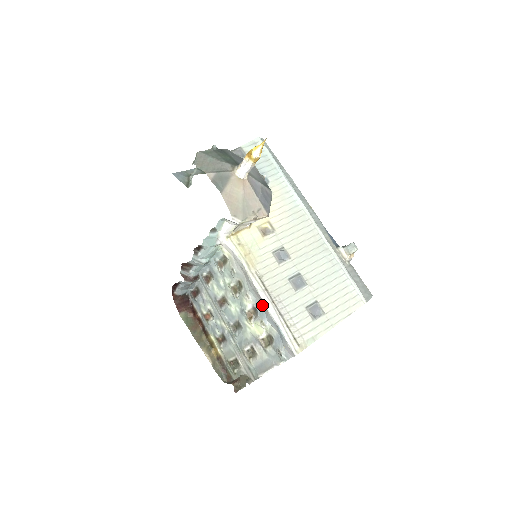
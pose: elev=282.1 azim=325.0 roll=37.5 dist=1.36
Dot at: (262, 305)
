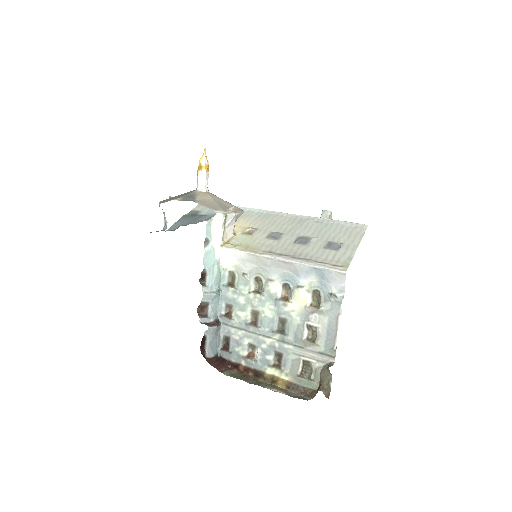
Dot at: (288, 271)
